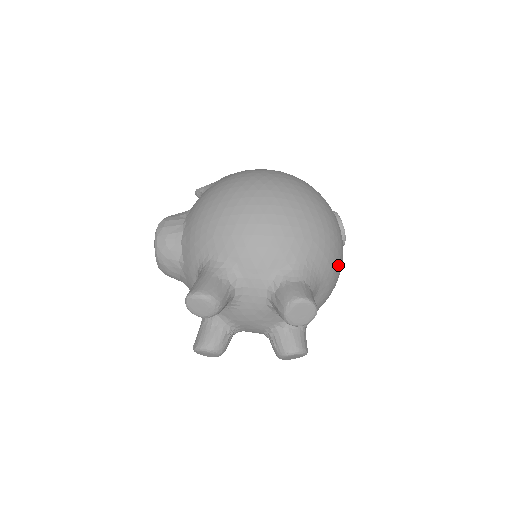
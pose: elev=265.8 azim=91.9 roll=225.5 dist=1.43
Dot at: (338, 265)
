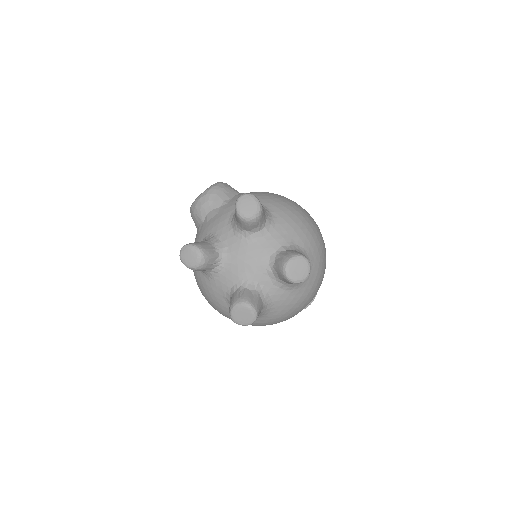
Dot at: (310, 297)
